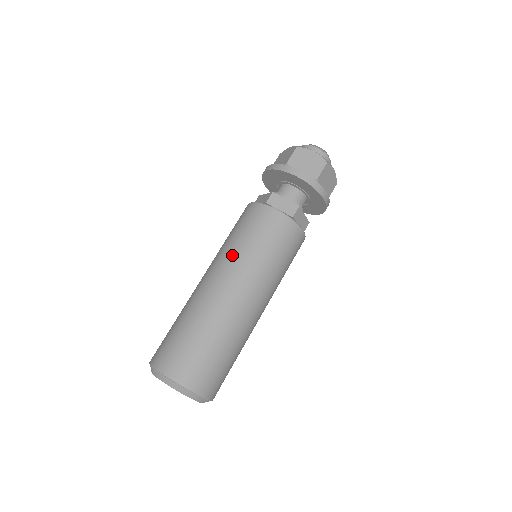
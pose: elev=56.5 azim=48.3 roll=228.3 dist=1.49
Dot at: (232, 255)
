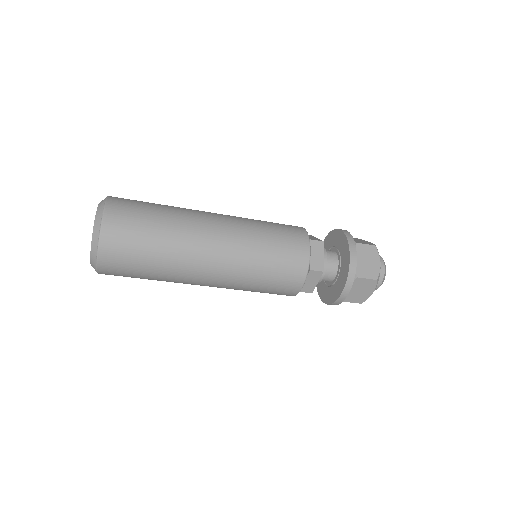
Dot at: (247, 227)
